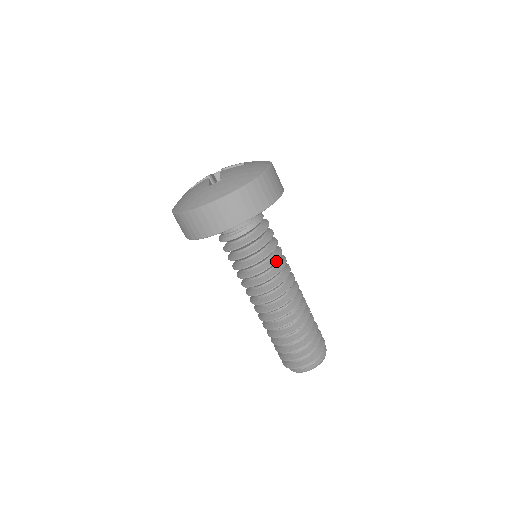
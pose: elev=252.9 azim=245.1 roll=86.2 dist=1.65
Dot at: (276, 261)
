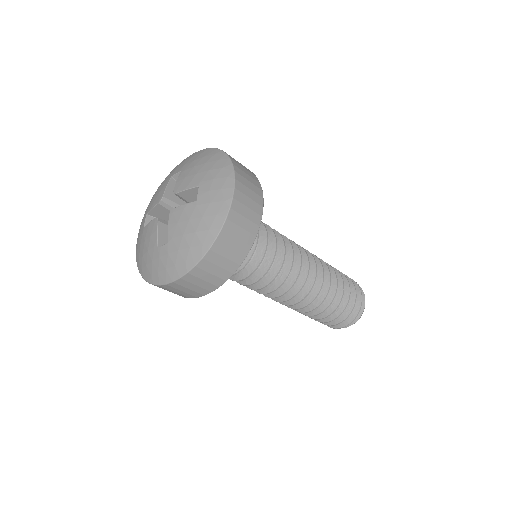
Dot at: (277, 275)
